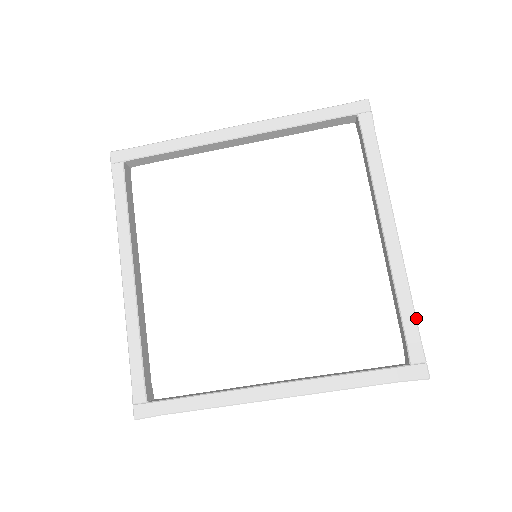
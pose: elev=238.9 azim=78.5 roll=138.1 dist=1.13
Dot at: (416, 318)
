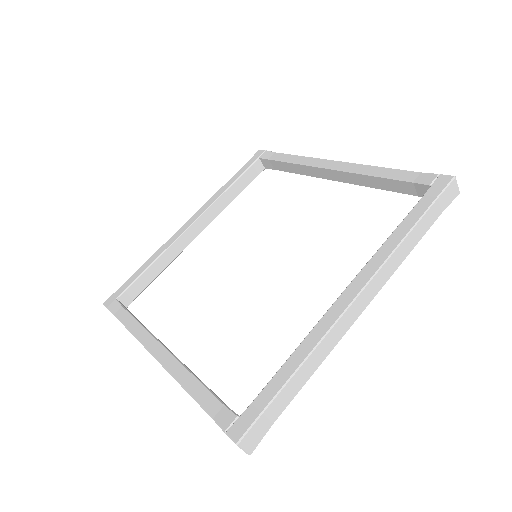
Dot at: (401, 170)
